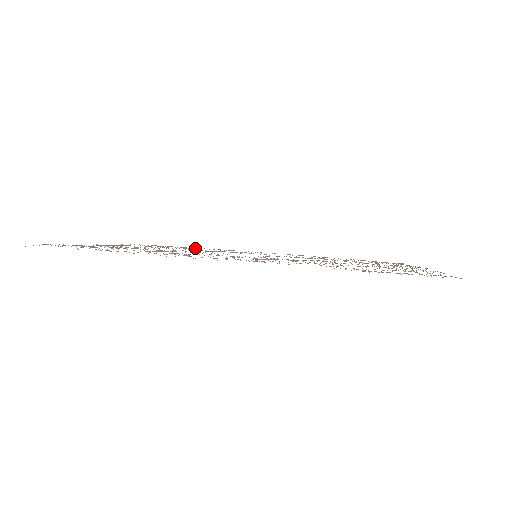
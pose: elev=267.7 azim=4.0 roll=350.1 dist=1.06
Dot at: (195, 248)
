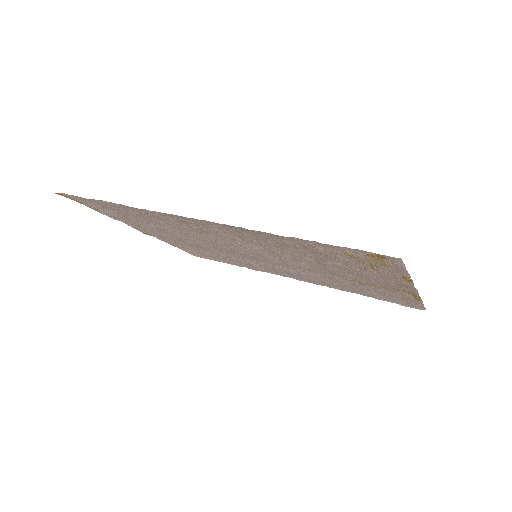
Dot at: (222, 259)
